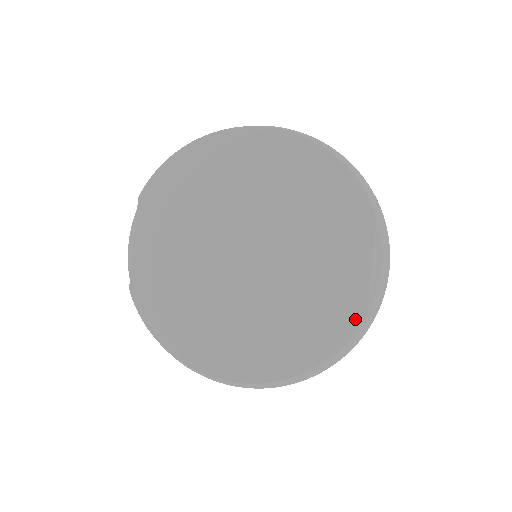
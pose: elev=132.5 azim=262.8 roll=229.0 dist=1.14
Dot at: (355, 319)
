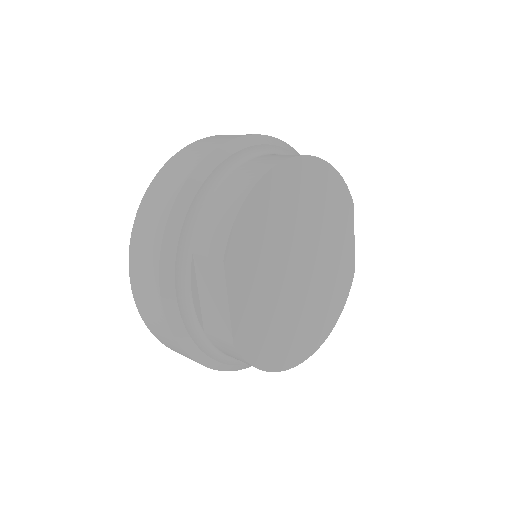
Dot at: (351, 278)
